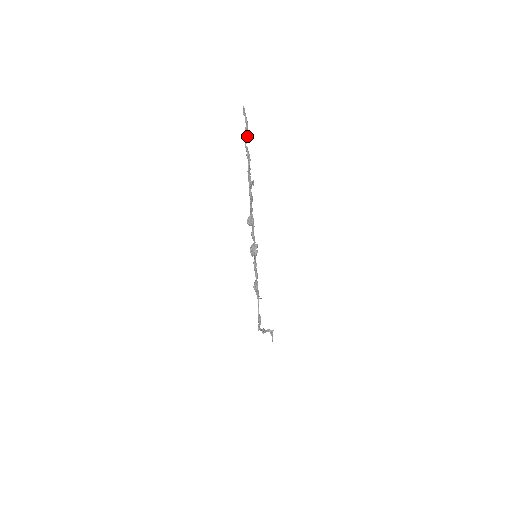
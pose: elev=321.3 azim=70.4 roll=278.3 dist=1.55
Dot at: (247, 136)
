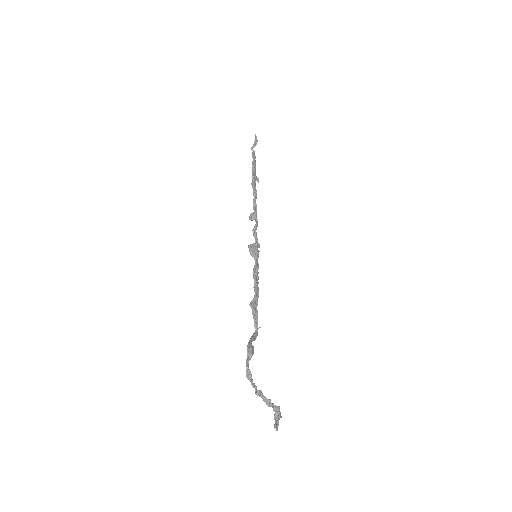
Dot at: (254, 145)
